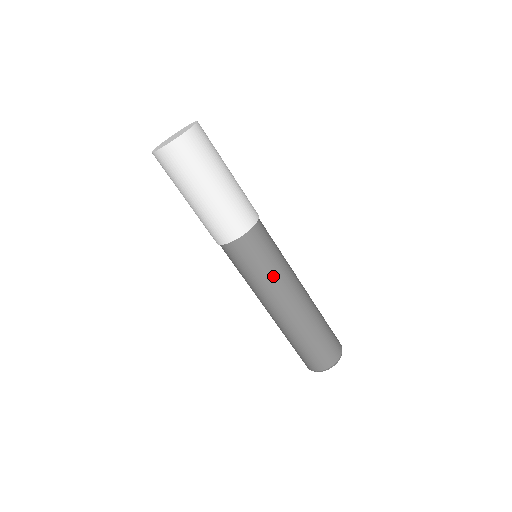
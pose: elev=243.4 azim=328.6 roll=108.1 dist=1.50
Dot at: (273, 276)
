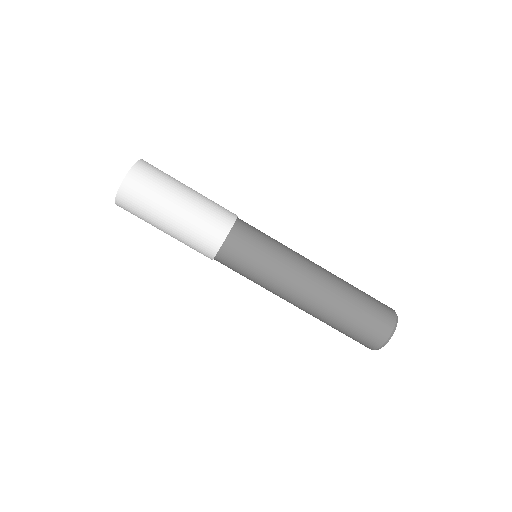
Dot at: (281, 255)
